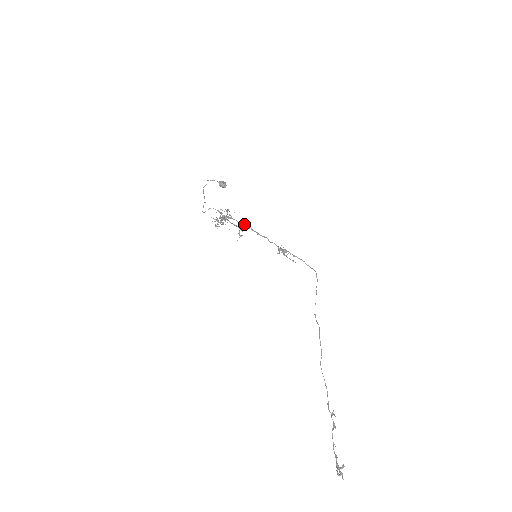
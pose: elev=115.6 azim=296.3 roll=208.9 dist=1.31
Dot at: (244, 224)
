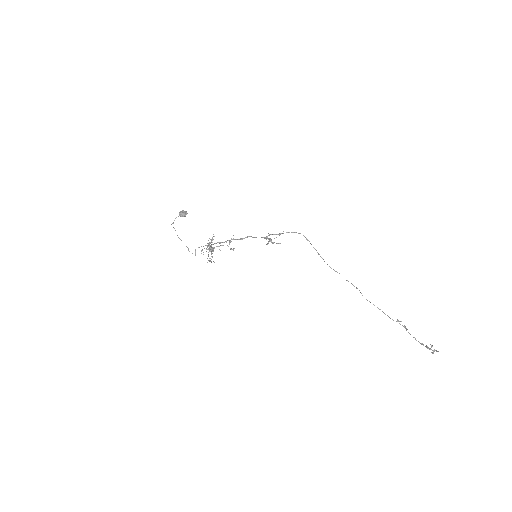
Dot at: (226, 241)
